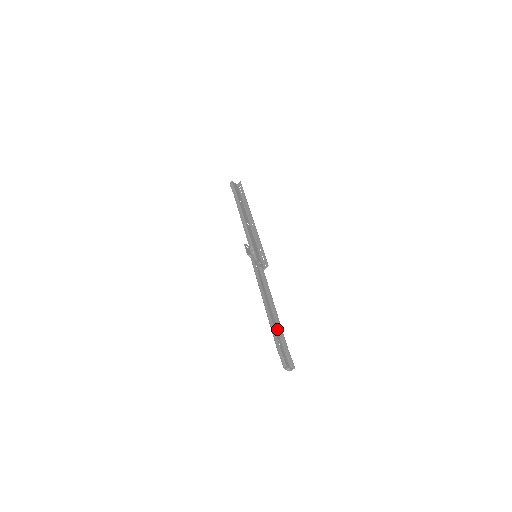
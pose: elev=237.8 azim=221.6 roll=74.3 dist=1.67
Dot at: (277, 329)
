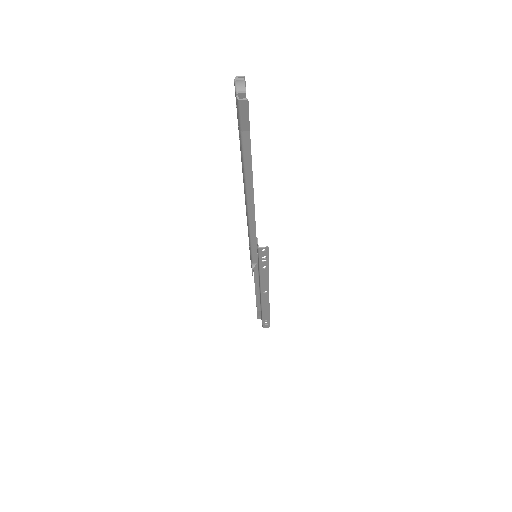
Dot at: (244, 166)
